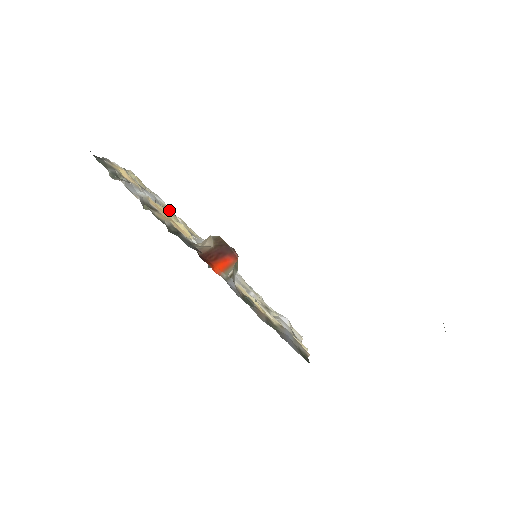
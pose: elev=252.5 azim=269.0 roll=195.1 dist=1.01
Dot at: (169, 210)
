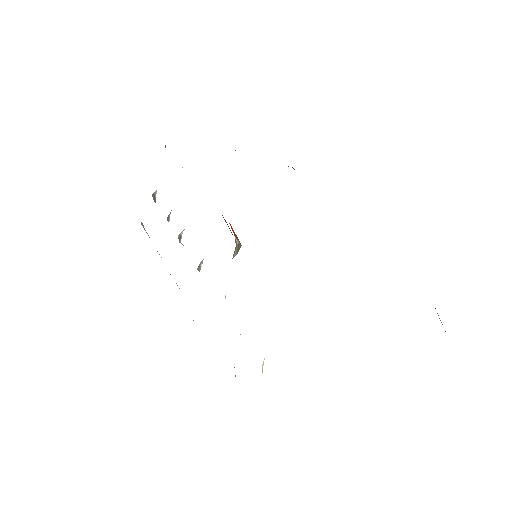
Dot at: occluded
